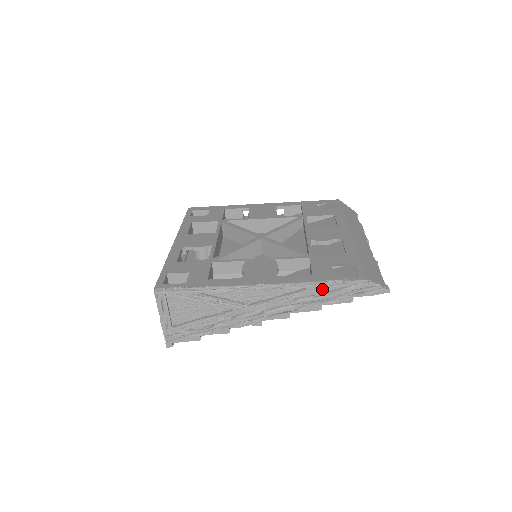
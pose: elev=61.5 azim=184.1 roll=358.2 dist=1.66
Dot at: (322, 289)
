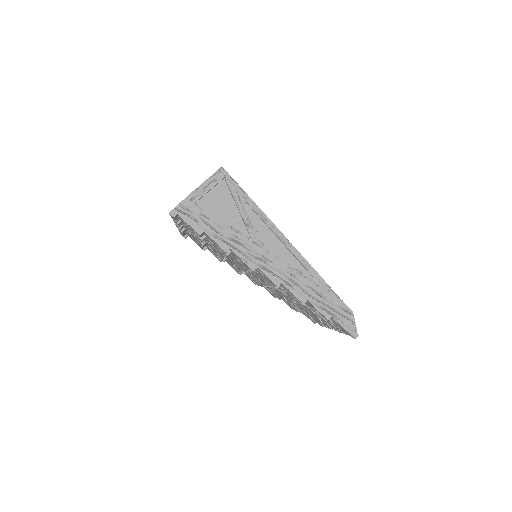
Dot at: (320, 288)
